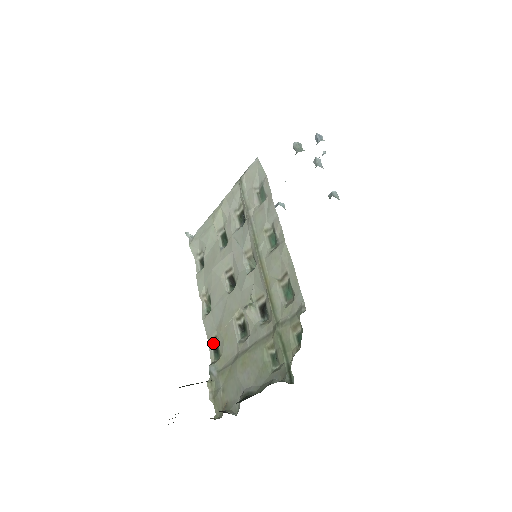
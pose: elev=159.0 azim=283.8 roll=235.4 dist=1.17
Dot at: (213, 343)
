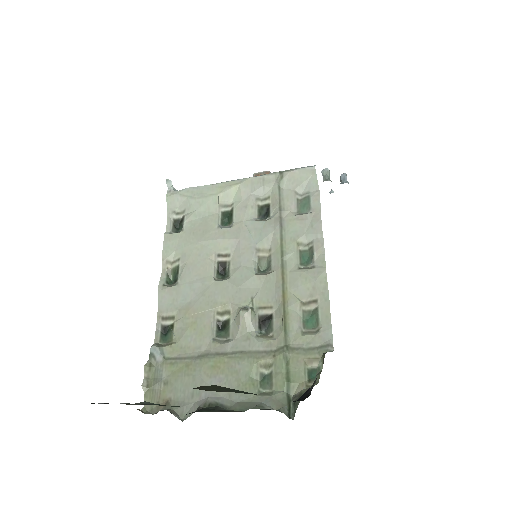
Dot at: (164, 322)
